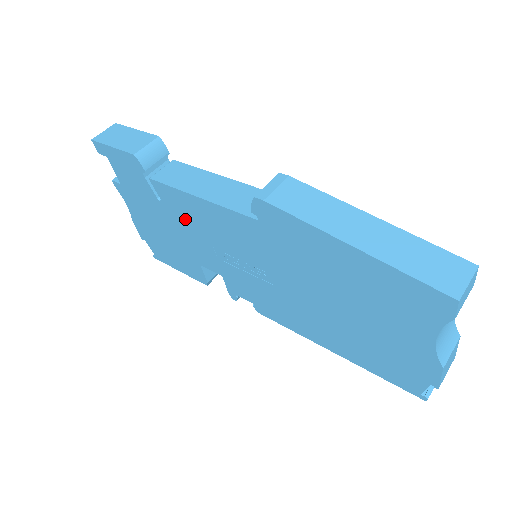
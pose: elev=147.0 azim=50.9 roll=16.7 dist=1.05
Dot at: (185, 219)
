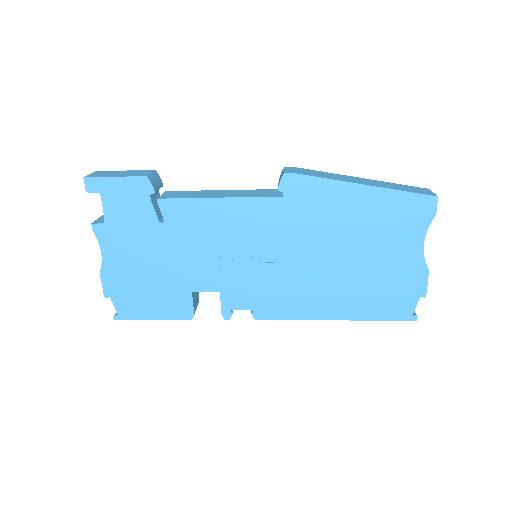
Dot at: (191, 233)
